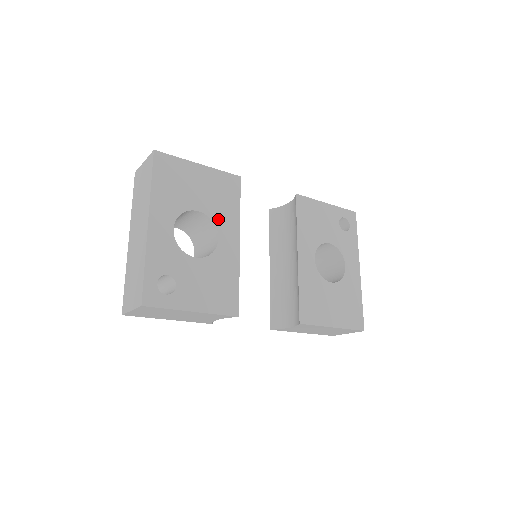
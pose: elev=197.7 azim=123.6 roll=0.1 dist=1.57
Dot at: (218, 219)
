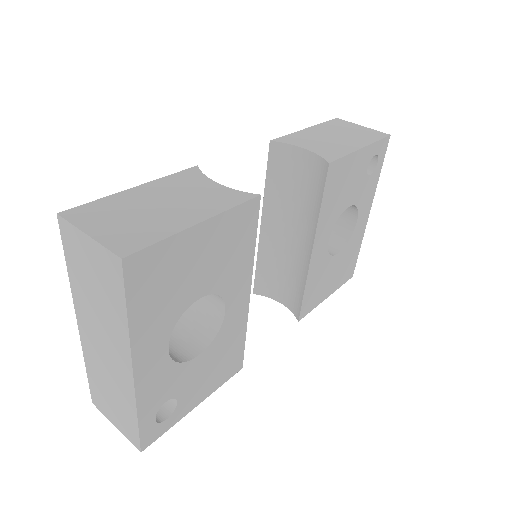
Dot at: (226, 286)
